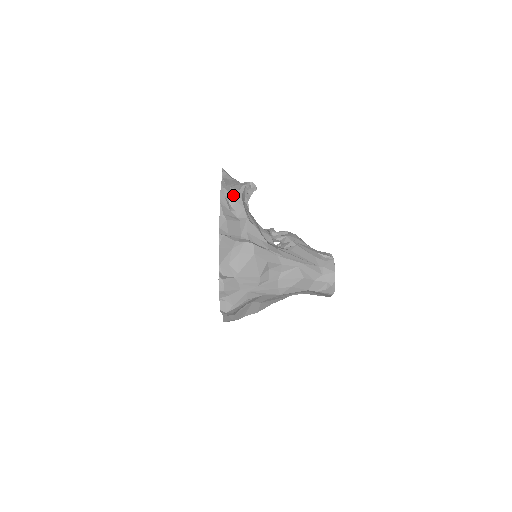
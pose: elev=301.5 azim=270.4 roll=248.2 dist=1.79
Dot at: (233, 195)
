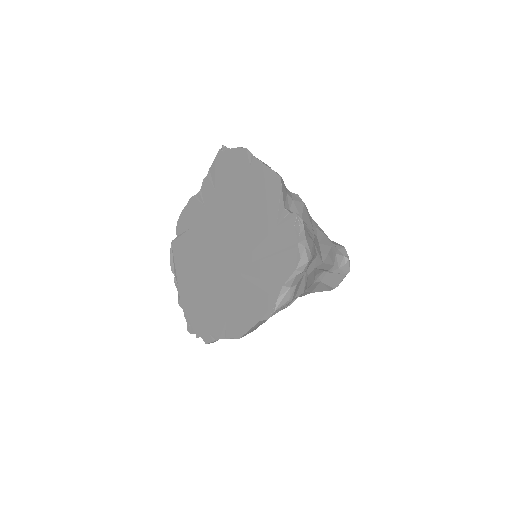
Dot at: occluded
